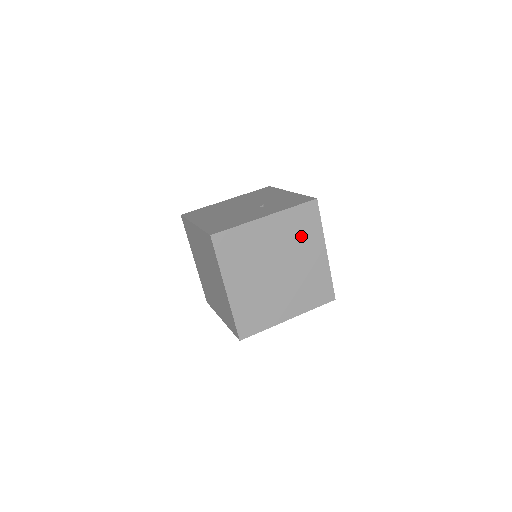
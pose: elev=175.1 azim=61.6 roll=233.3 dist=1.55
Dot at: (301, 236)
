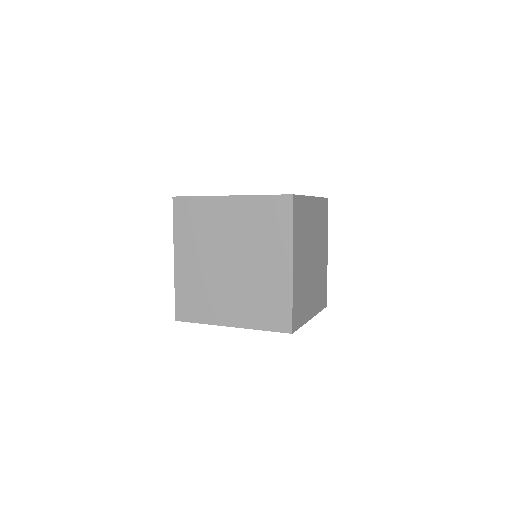
Dot at: (321, 229)
